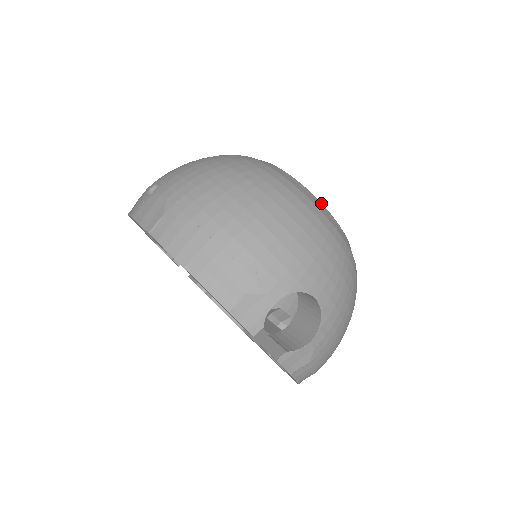
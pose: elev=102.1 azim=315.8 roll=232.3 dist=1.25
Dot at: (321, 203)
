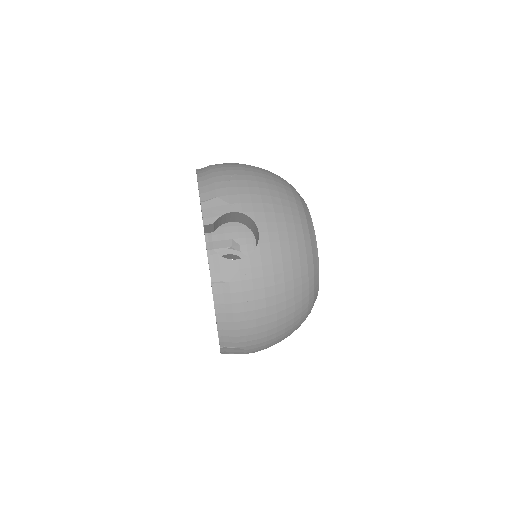
Dot at: occluded
